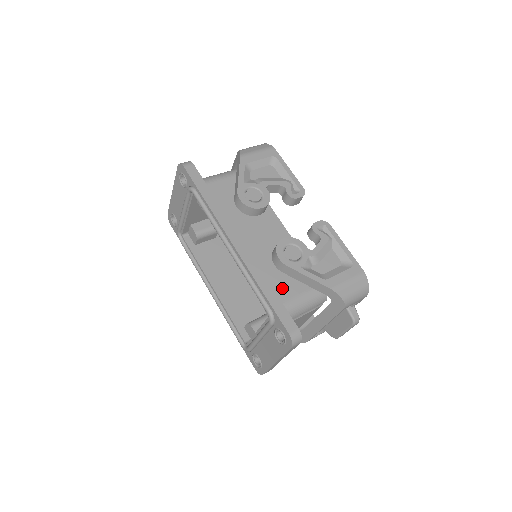
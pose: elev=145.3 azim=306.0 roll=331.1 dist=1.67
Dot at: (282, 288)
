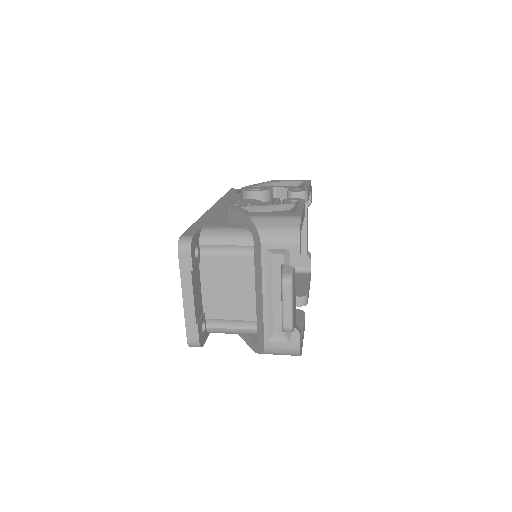
Dot at: (215, 223)
